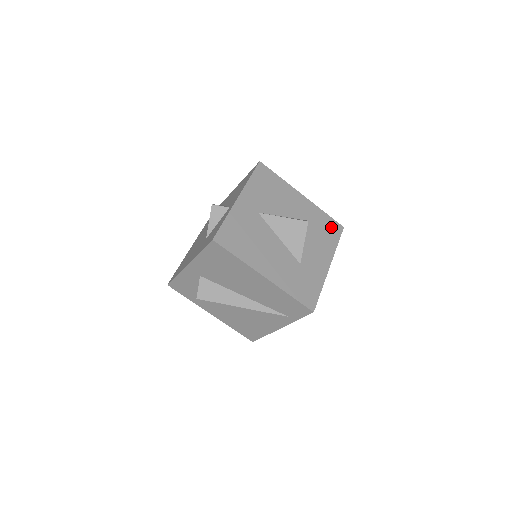
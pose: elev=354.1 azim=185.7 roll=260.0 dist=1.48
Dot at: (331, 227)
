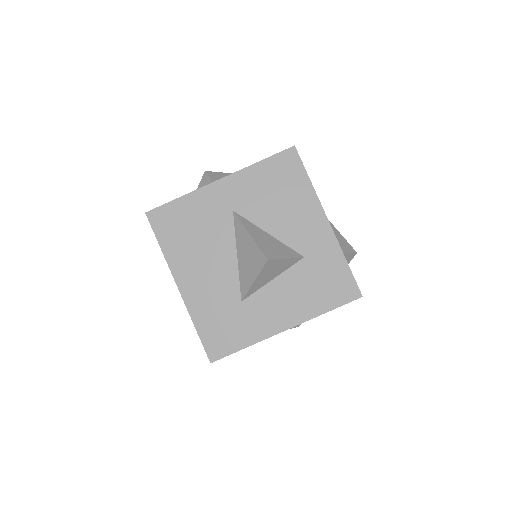
Dot at: (338, 285)
